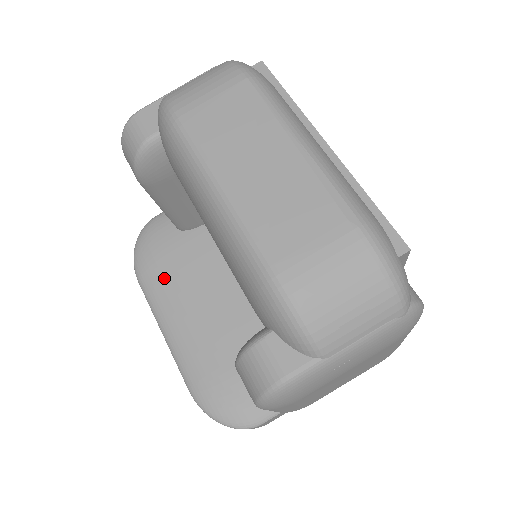
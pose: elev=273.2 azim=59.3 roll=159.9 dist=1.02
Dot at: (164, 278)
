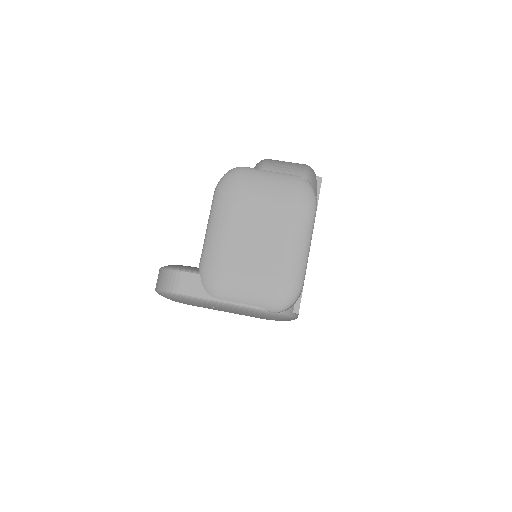
Dot at: occluded
